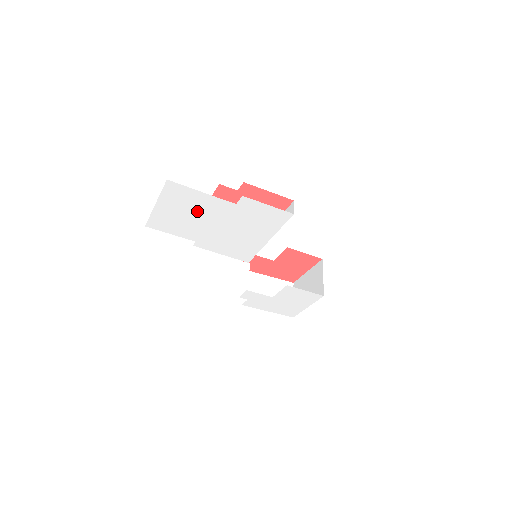
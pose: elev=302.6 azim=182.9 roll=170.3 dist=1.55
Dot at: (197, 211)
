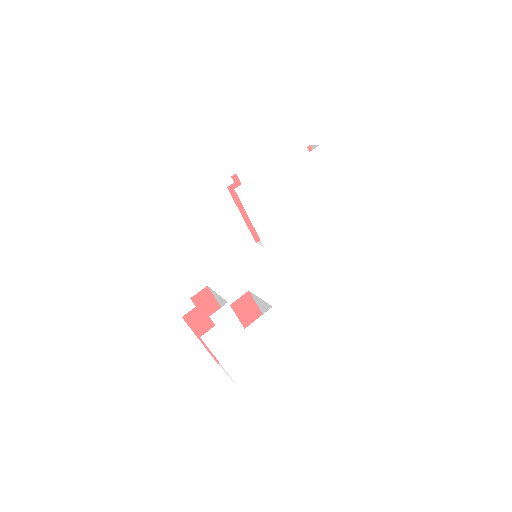
Dot at: (275, 141)
